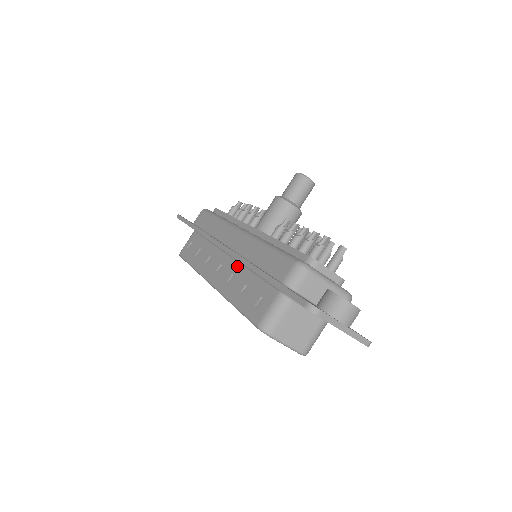
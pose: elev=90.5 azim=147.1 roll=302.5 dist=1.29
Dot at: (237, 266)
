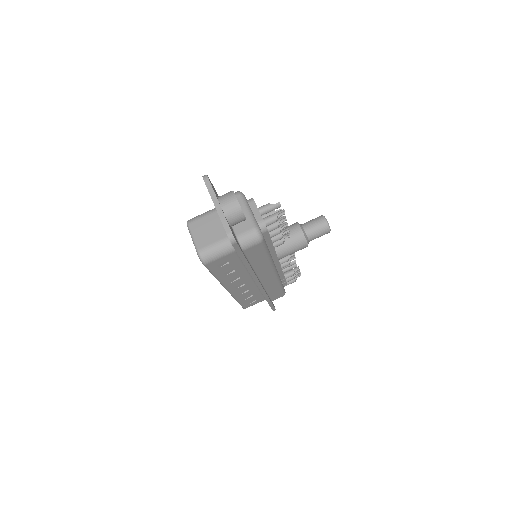
Dot at: occluded
